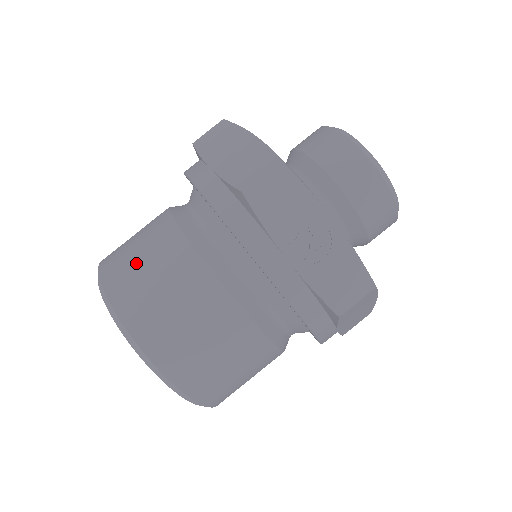
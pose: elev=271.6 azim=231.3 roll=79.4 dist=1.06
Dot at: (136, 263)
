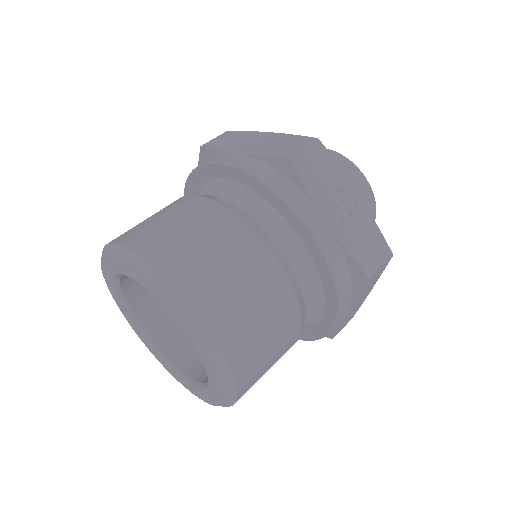
Dot at: (170, 229)
